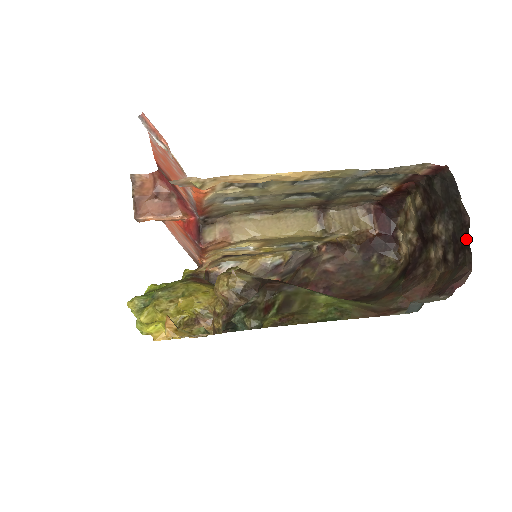
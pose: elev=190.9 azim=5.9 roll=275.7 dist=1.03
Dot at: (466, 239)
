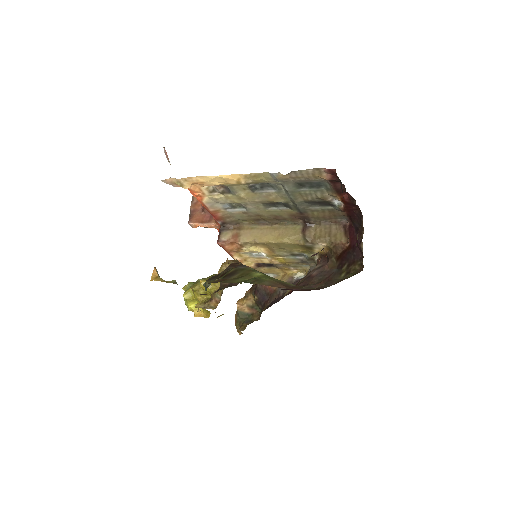
Dot at: occluded
